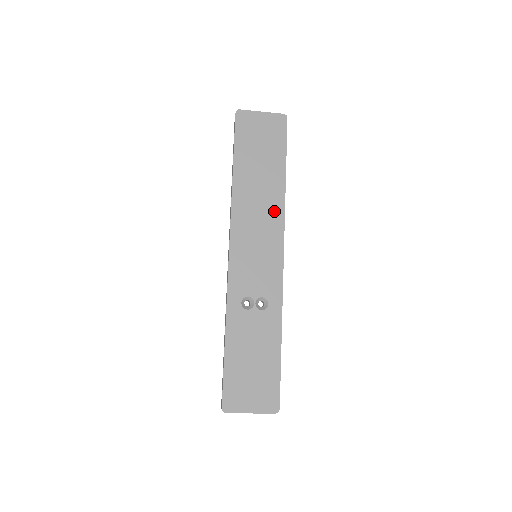
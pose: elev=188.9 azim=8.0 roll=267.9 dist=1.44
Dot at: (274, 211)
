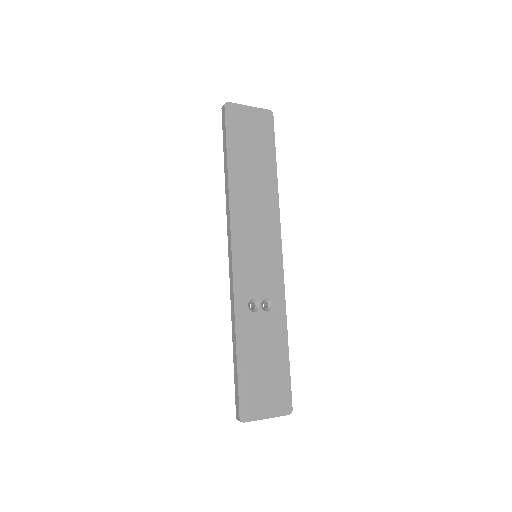
Dot at: (270, 209)
